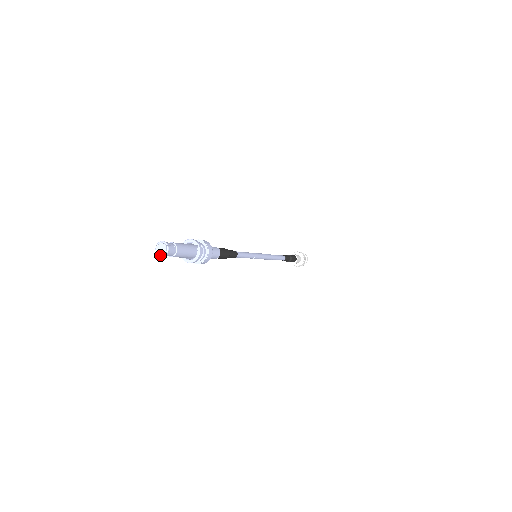
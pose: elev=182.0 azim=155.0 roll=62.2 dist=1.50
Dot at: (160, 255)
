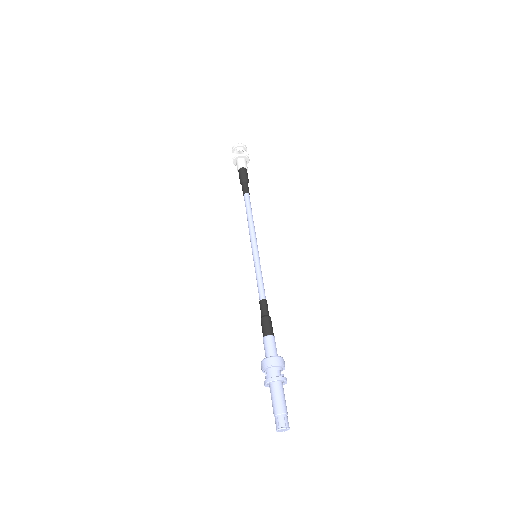
Dot at: occluded
